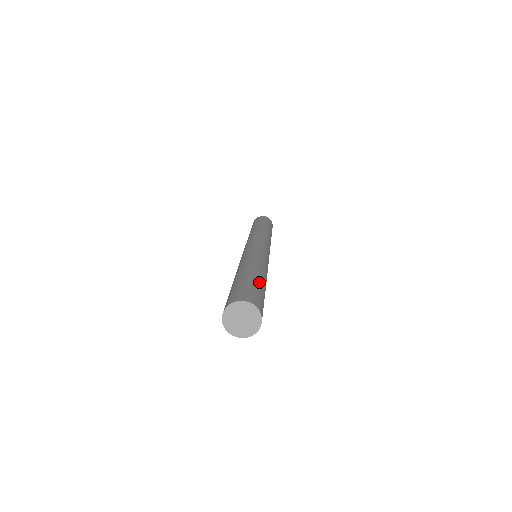
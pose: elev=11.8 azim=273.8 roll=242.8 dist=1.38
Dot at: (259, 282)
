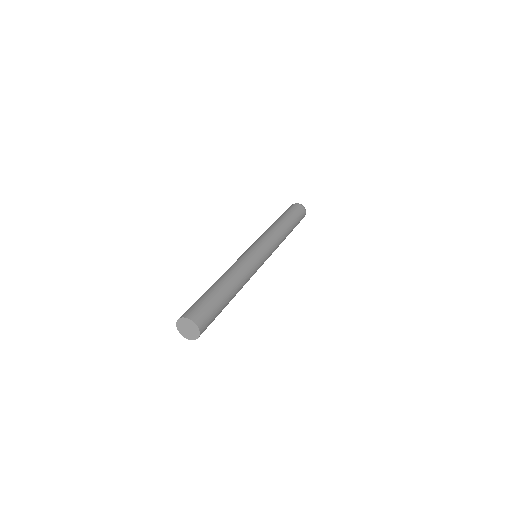
Dot at: (218, 296)
